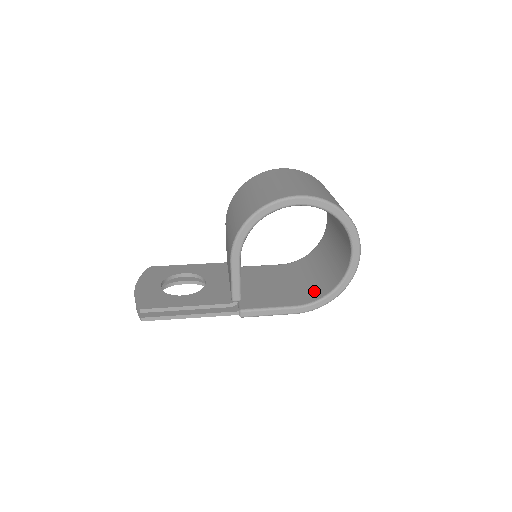
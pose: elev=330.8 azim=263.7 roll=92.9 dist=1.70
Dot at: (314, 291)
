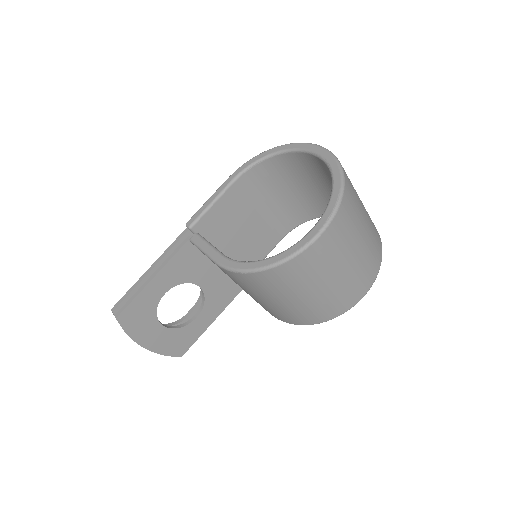
Dot at: (293, 216)
